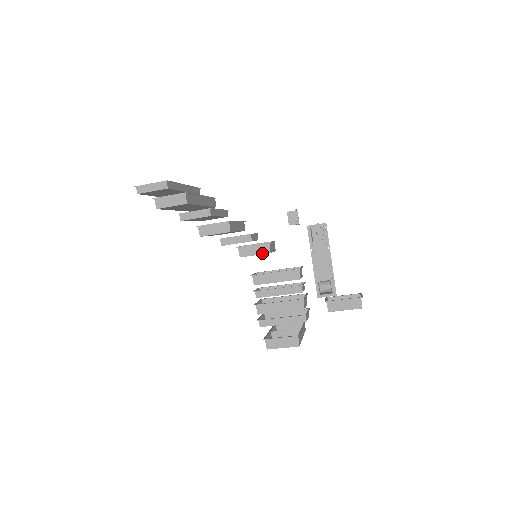
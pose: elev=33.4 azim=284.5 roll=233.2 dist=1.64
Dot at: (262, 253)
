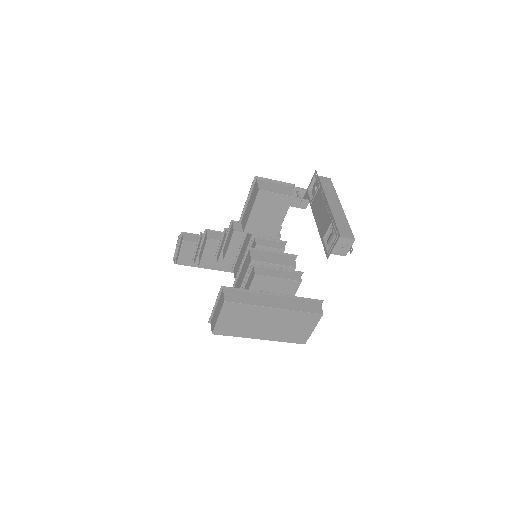
Dot at: (231, 238)
